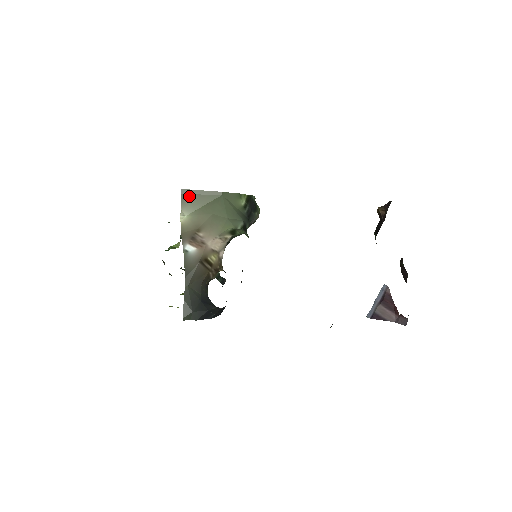
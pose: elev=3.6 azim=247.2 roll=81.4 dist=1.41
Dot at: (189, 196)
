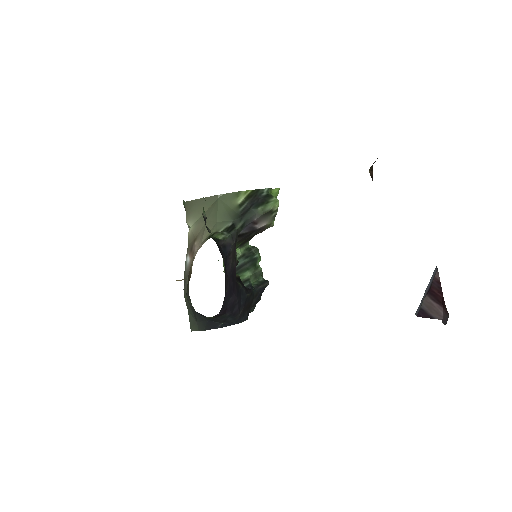
Dot at: (191, 207)
